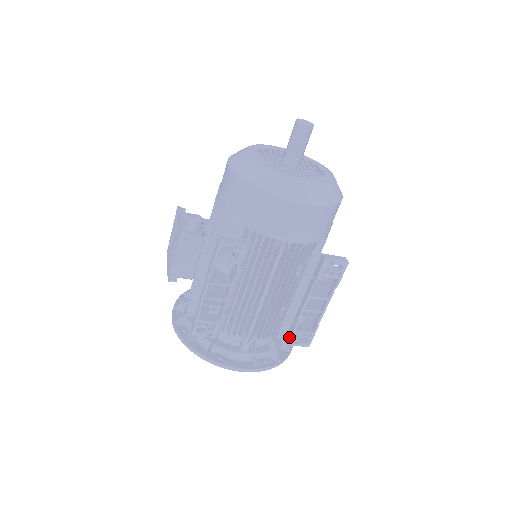
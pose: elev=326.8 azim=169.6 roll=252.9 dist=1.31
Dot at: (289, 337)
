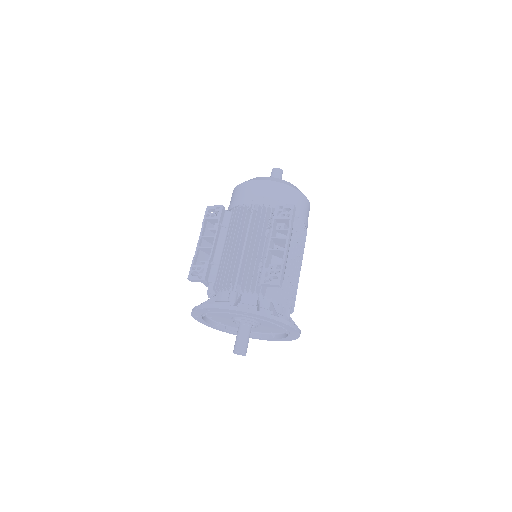
Dot at: (261, 277)
